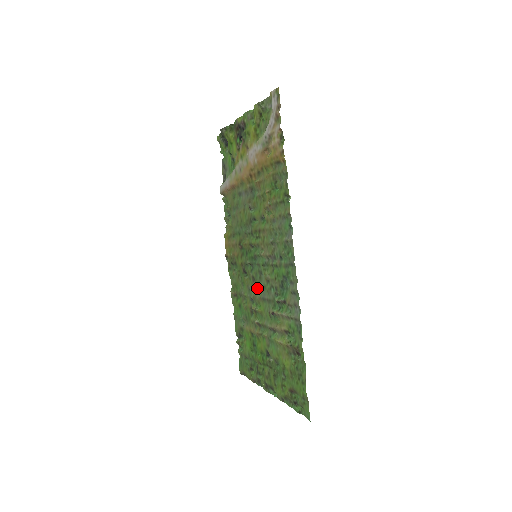
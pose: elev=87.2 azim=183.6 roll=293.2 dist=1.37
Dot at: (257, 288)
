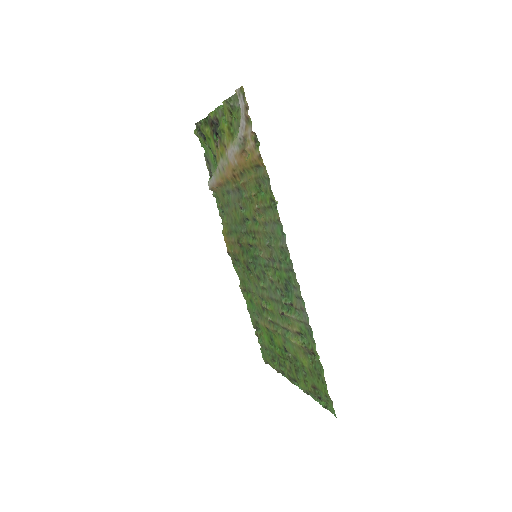
Dot at: (263, 287)
